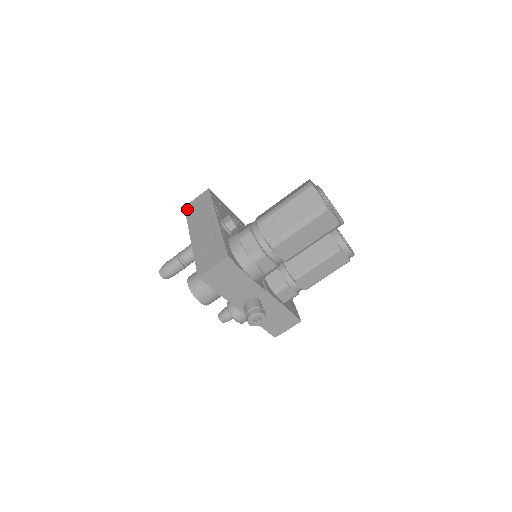
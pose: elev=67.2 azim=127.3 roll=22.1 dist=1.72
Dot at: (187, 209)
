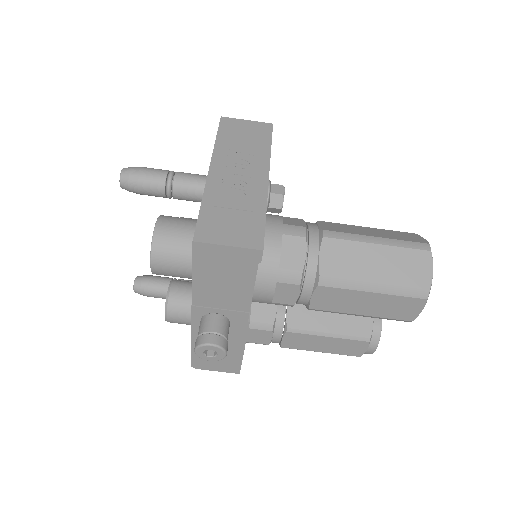
Dot at: (225, 123)
